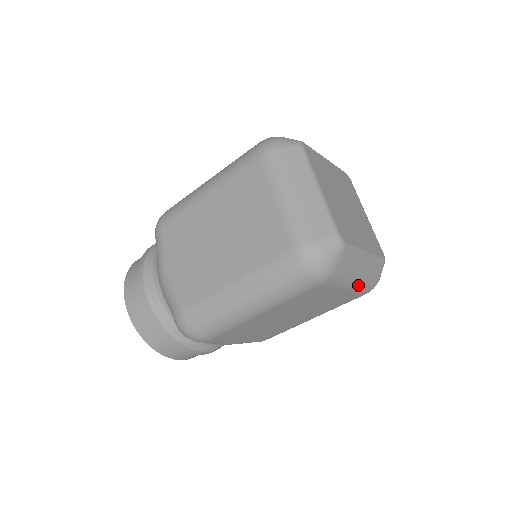
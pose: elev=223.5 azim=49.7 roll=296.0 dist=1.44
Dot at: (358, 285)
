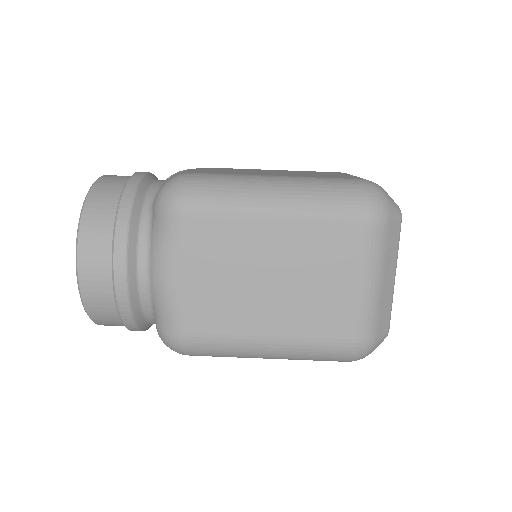
Dot at: (370, 300)
